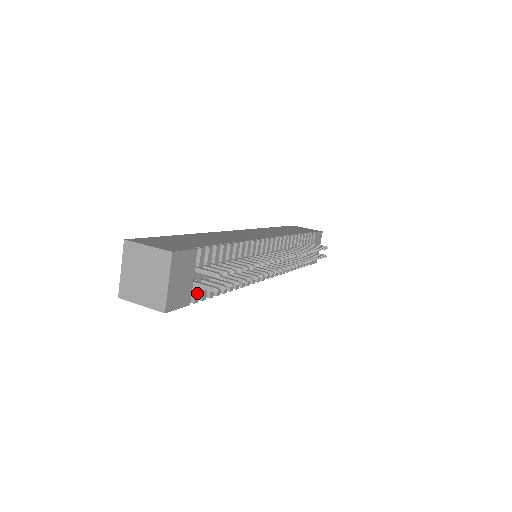
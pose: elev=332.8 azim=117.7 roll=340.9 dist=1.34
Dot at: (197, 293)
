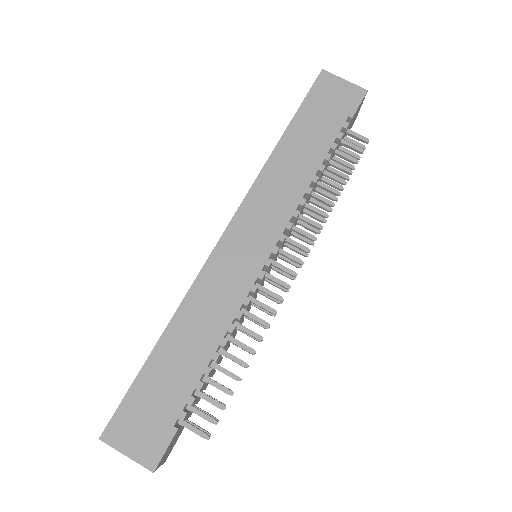
Dot at: (191, 414)
